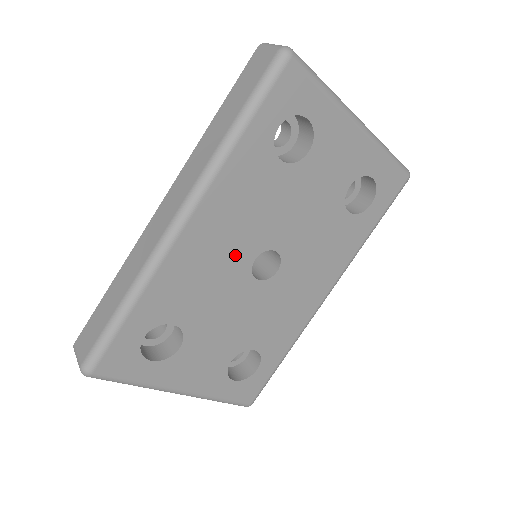
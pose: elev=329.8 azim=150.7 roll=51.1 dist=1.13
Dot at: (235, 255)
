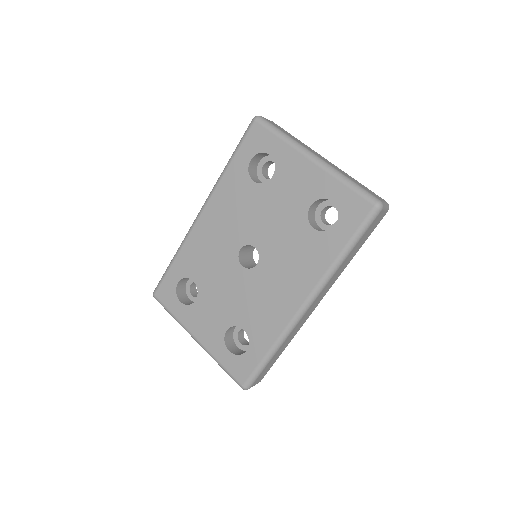
Dot at: (228, 242)
